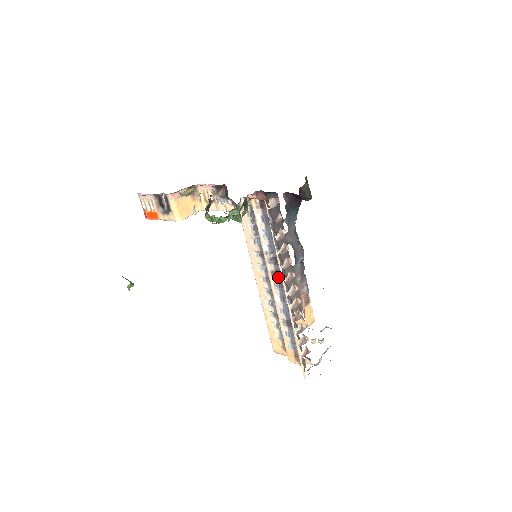
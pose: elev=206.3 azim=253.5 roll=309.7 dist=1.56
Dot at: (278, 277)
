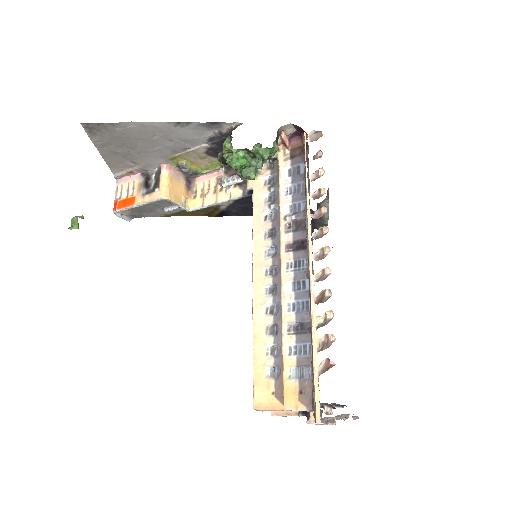
Dot at: (296, 251)
